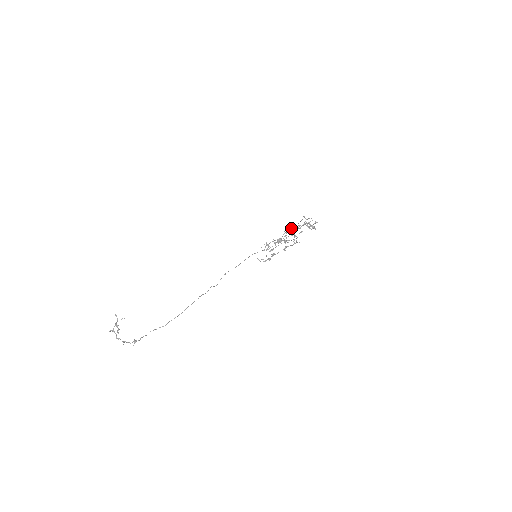
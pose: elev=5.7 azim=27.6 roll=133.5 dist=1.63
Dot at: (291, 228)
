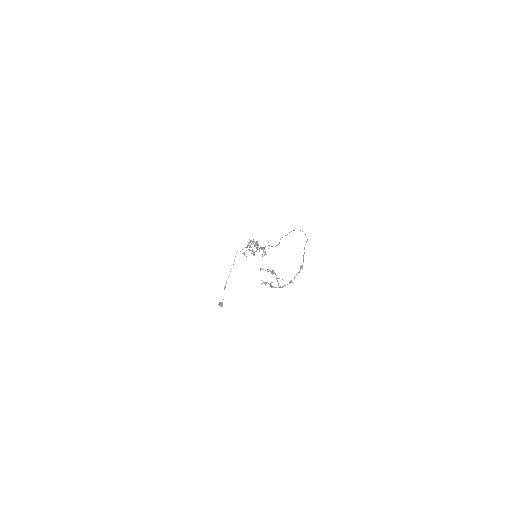
Dot at: occluded
